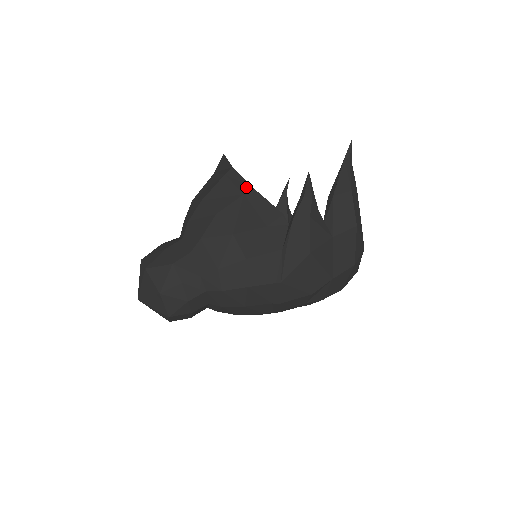
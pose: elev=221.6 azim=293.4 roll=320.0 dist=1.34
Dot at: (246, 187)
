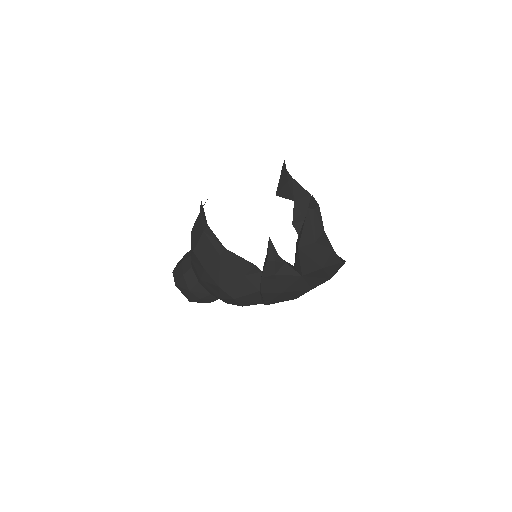
Dot at: (221, 248)
